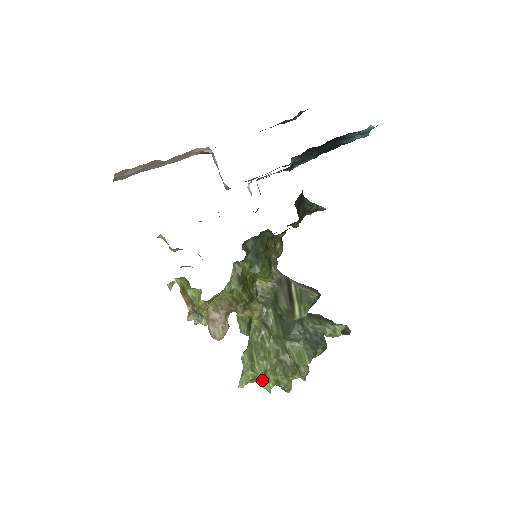
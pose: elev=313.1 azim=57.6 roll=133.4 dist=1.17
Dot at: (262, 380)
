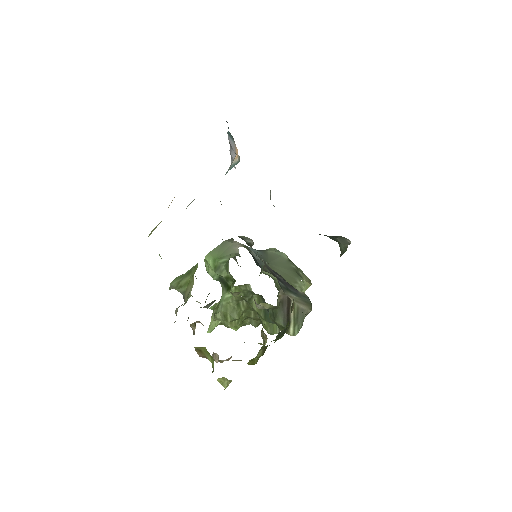
Dot at: occluded
